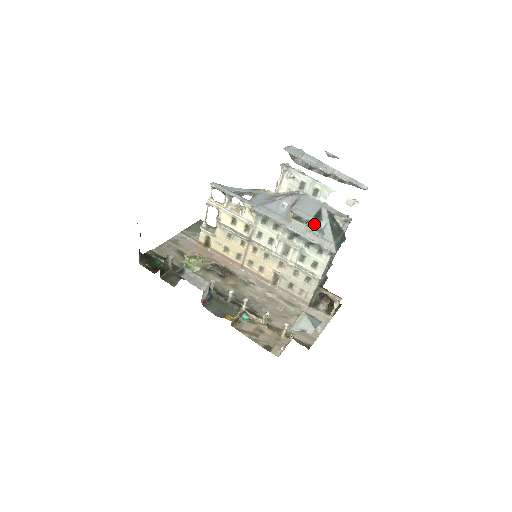
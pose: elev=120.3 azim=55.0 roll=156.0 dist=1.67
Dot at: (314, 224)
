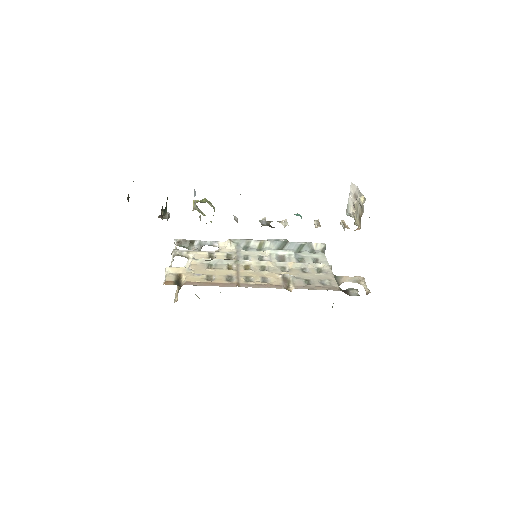
Dot at: occluded
